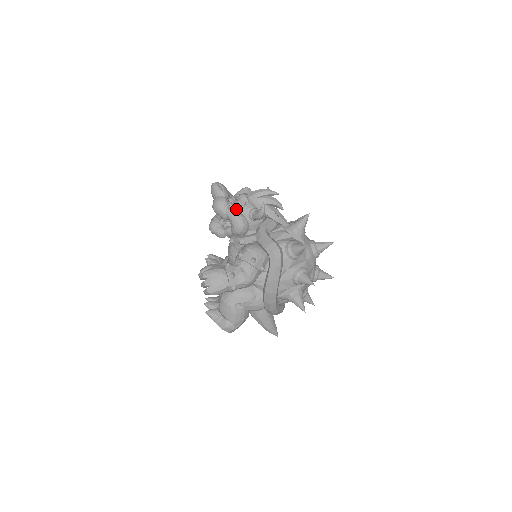
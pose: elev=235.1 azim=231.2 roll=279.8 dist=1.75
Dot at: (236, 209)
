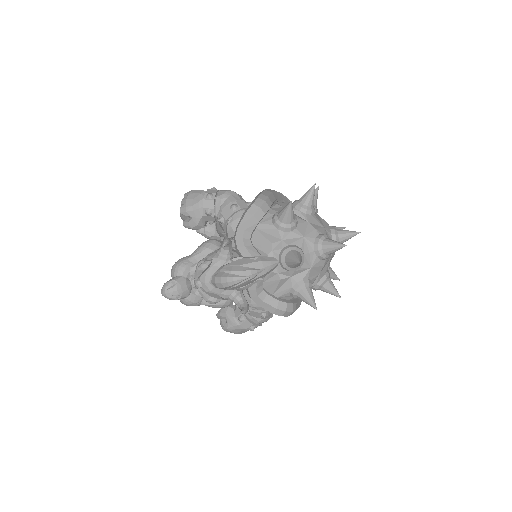
Dot at: occluded
